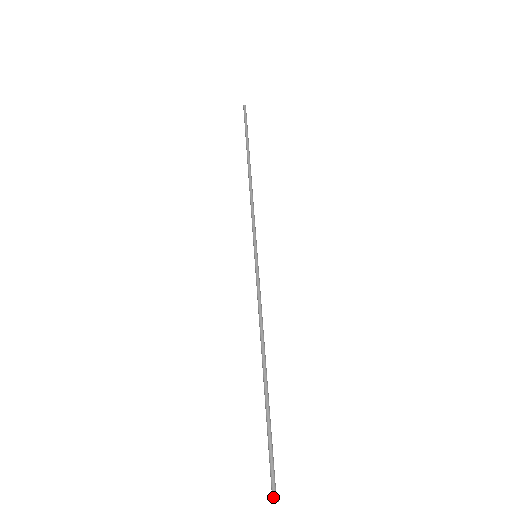
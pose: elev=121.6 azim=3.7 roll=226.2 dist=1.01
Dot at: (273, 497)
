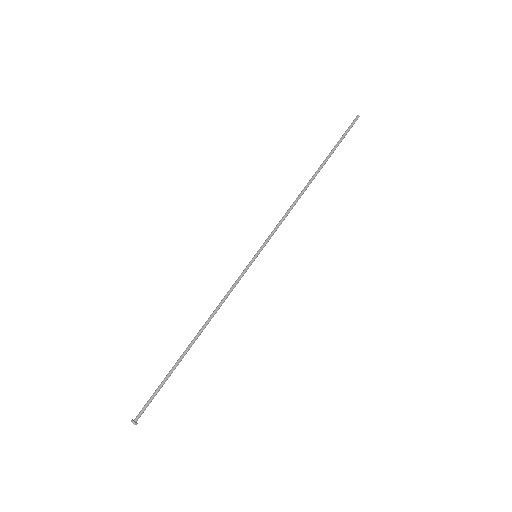
Dot at: (135, 420)
